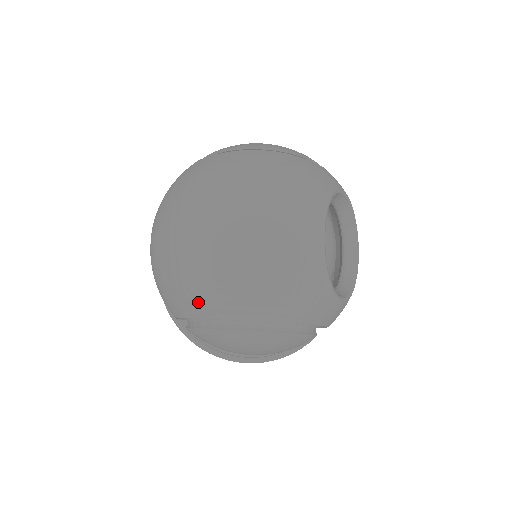
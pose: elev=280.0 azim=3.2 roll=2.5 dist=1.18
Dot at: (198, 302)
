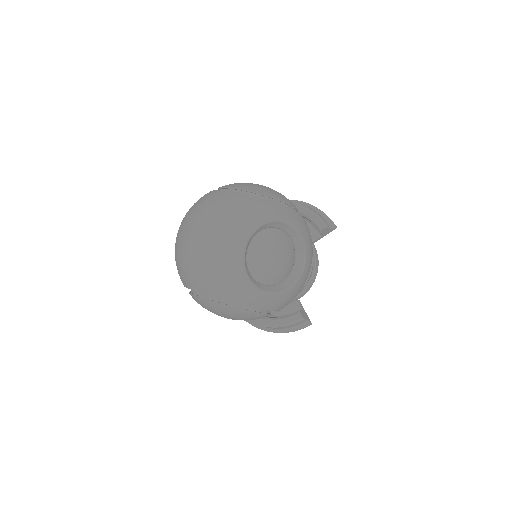
Dot at: (182, 277)
